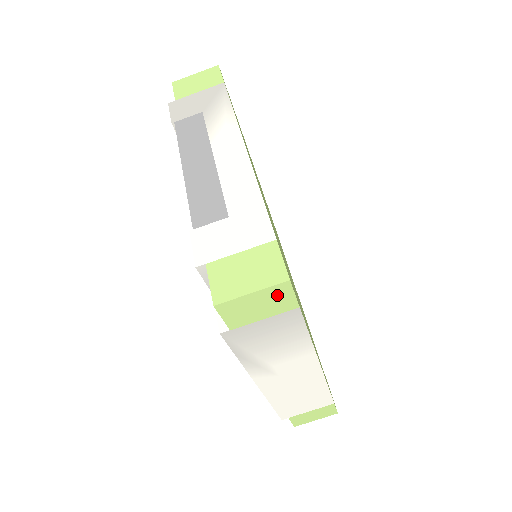
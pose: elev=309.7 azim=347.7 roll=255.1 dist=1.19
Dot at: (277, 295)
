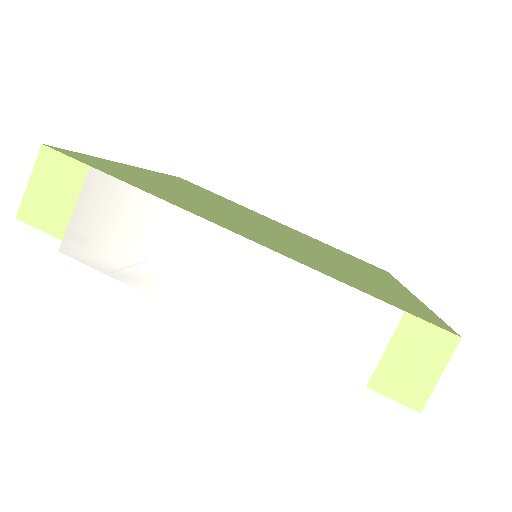
Dot at: (52, 168)
